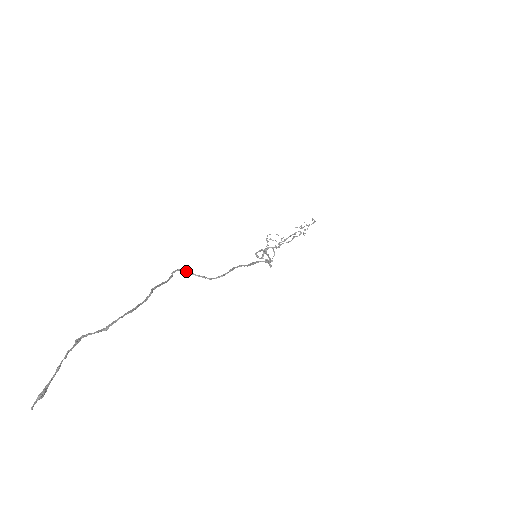
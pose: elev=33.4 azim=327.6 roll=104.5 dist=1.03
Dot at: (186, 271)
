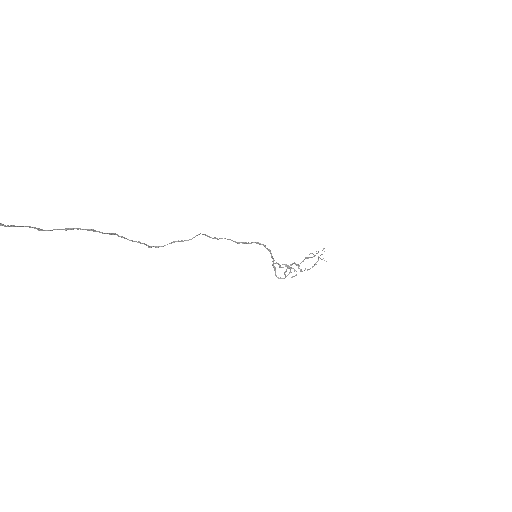
Dot at: (163, 246)
